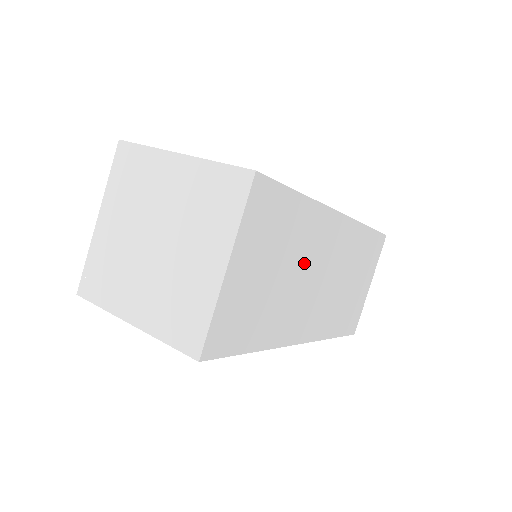
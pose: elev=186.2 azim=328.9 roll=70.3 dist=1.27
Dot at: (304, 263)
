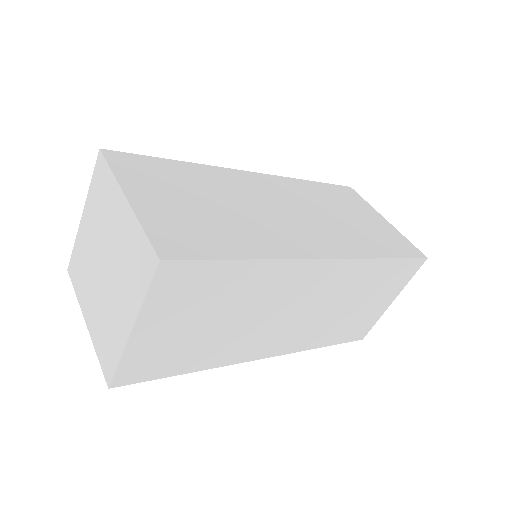
Dot at: (261, 307)
